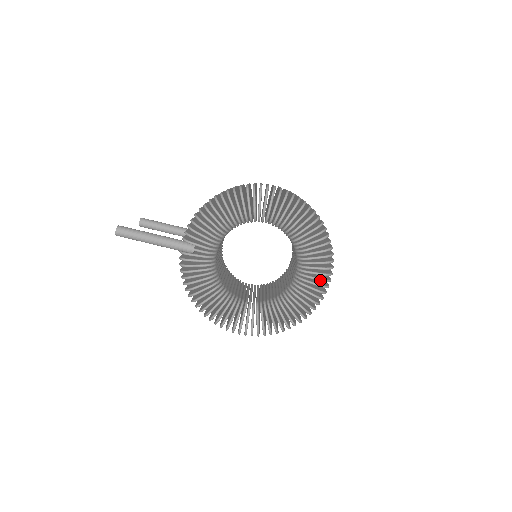
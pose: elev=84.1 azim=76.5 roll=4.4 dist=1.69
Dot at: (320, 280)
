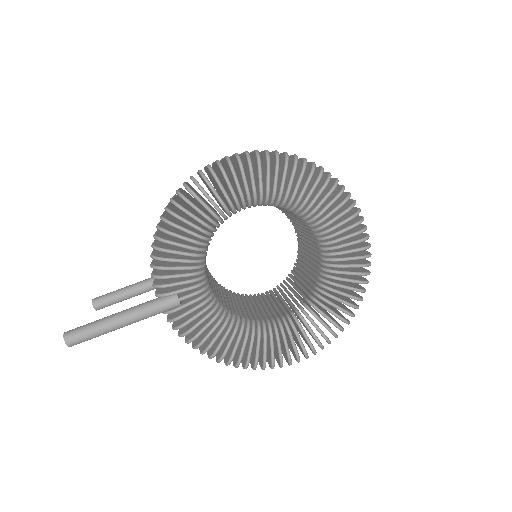
Dot at: (355, 235)
